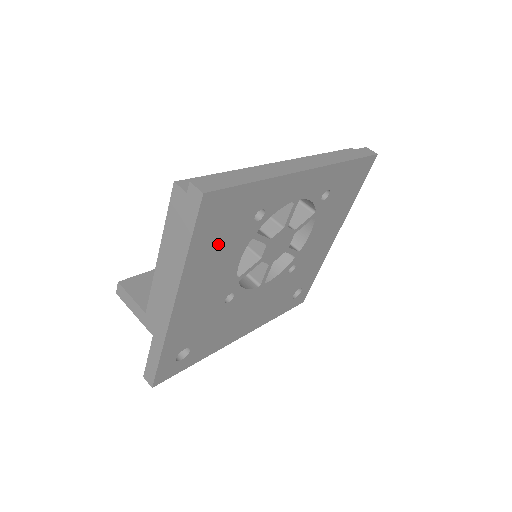
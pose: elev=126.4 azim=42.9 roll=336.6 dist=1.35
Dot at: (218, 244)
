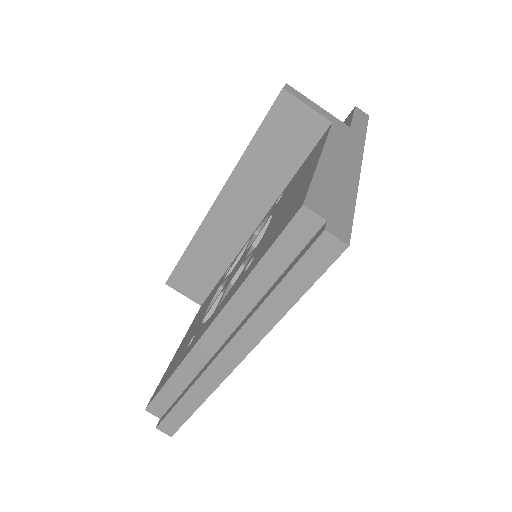
Dot at: occluded
